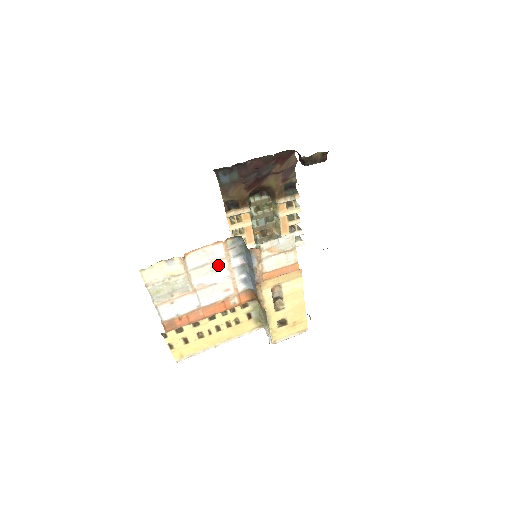
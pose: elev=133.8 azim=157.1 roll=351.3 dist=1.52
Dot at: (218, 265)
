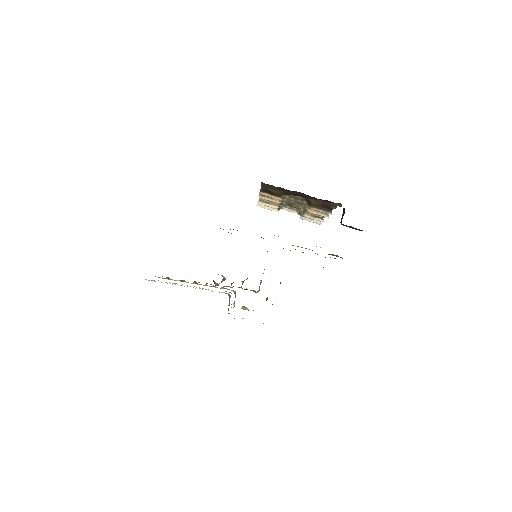
Dot at: occluded
